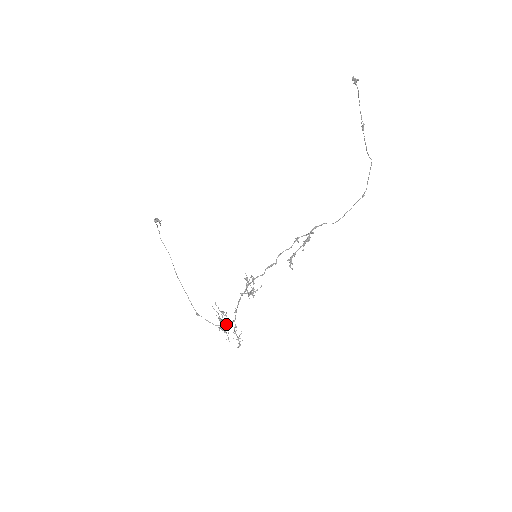
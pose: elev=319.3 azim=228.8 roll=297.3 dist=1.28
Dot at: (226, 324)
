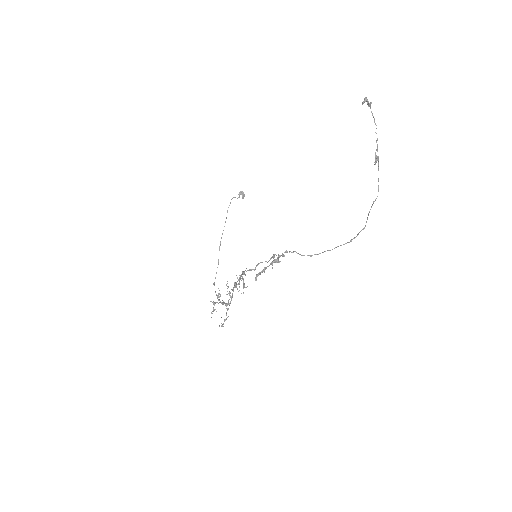
Dot at: (224, 303)
